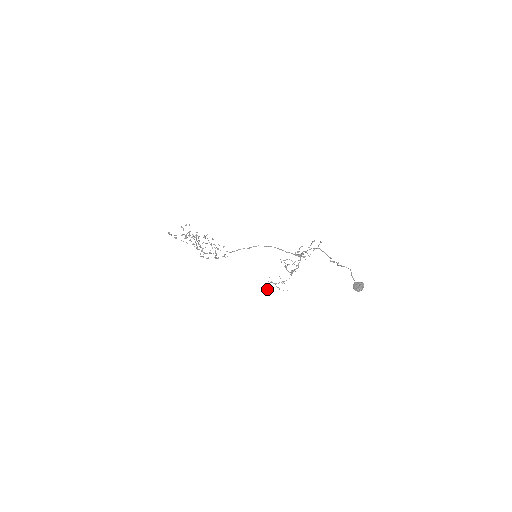
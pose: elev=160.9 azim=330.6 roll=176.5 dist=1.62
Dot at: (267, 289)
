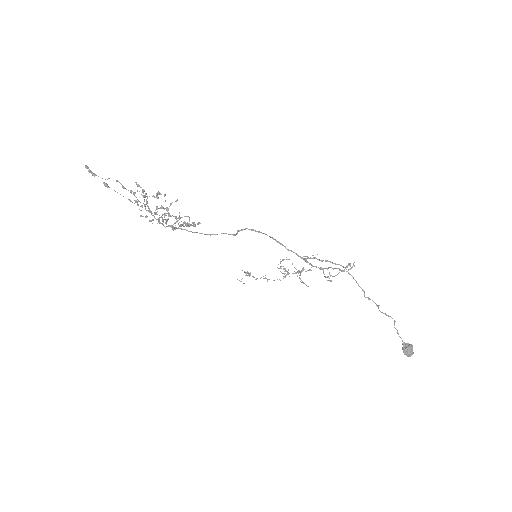
Dot at: (239, 280)
